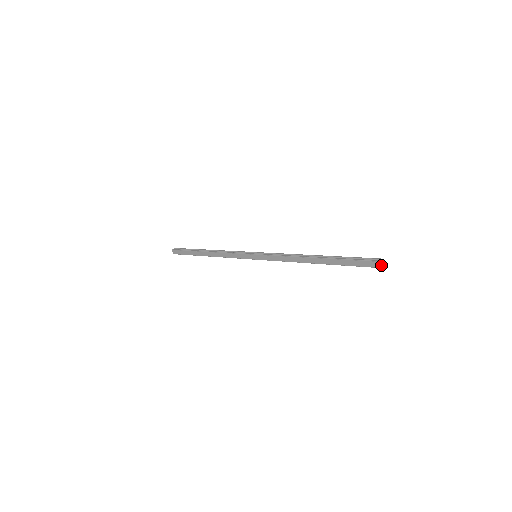
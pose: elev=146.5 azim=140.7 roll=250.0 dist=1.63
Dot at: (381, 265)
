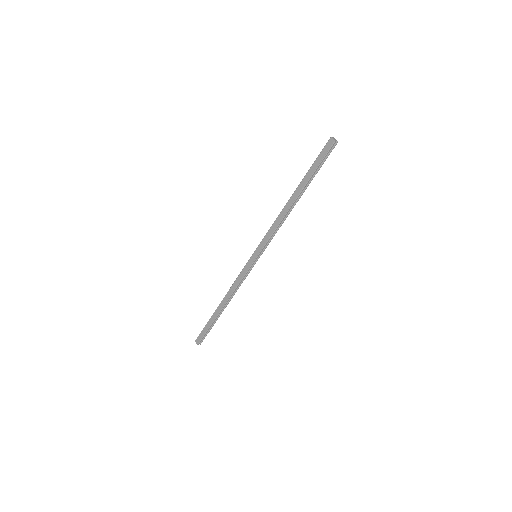
Dot at: (335, 140)
